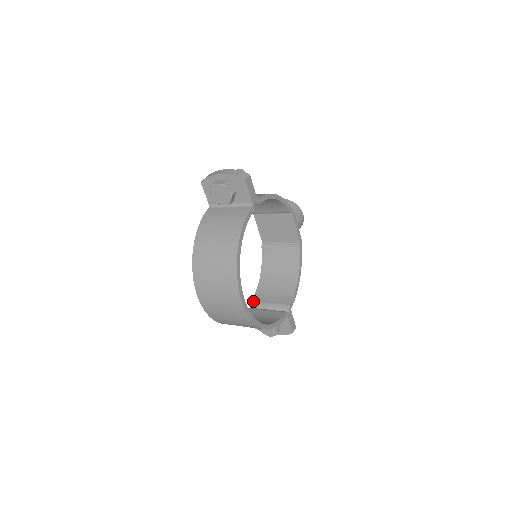
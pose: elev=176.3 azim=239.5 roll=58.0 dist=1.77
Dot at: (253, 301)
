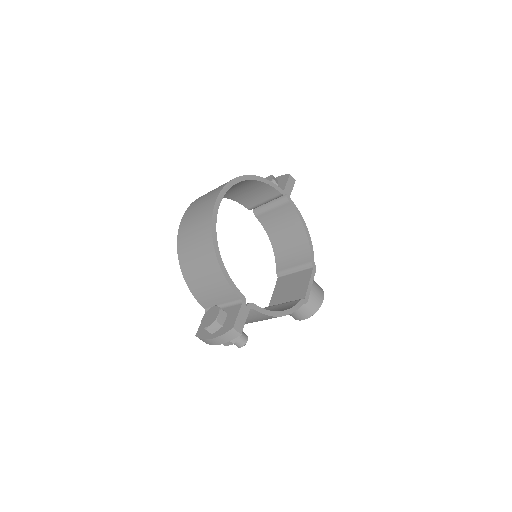
Dot at: occluded
